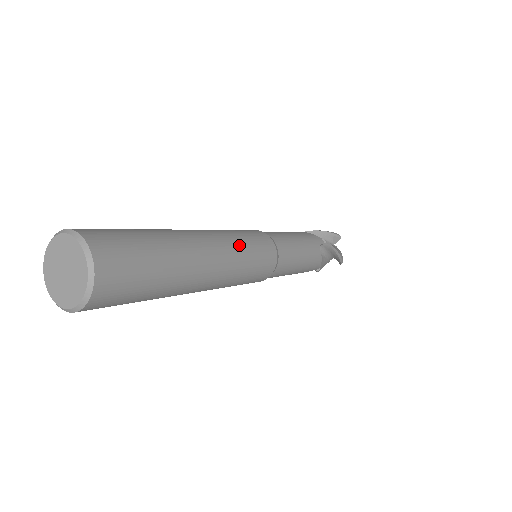
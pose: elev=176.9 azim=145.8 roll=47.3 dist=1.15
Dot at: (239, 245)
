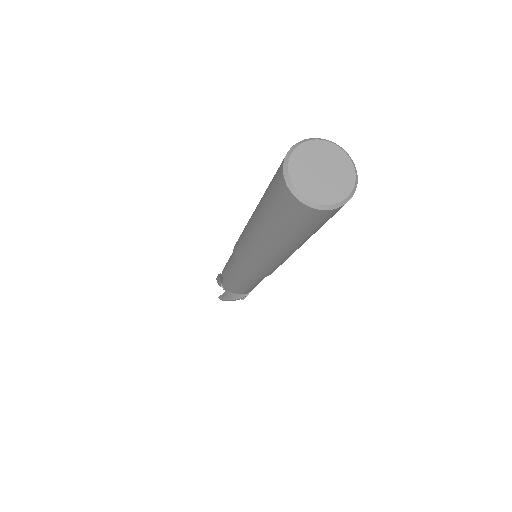
Dot at: occluded
